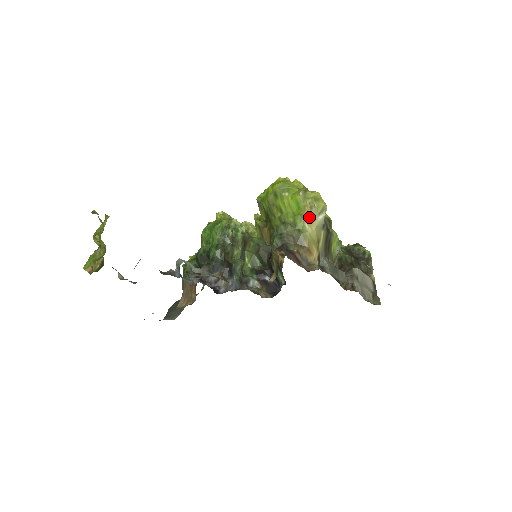
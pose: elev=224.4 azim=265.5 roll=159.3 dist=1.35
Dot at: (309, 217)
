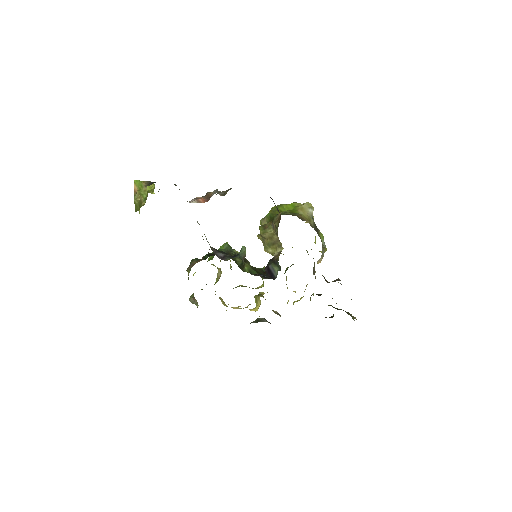
Dot at: (302, 208)
